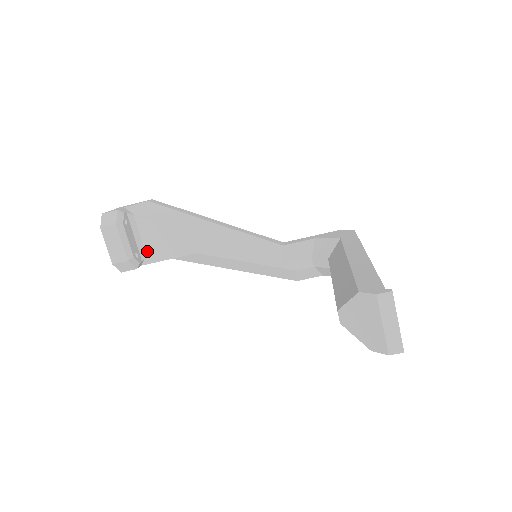
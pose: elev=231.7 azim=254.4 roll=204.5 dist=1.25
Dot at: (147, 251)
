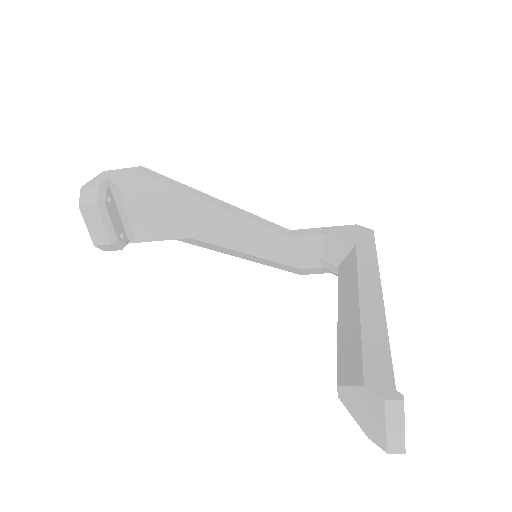
Dot at: (134, 229)
